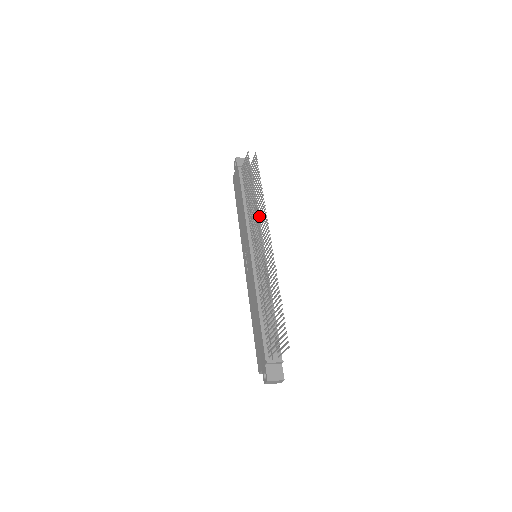
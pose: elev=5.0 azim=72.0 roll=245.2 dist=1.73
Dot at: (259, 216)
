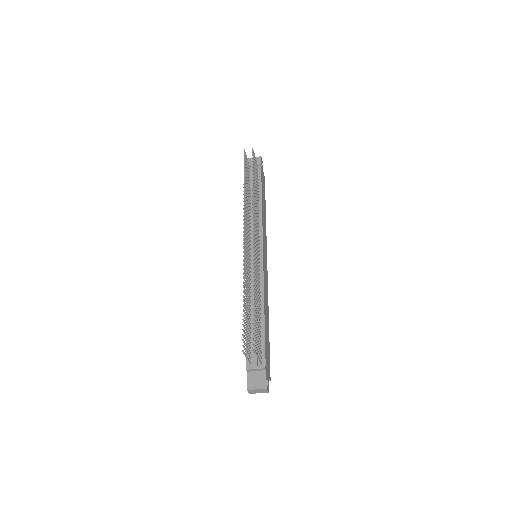
Dot at: occluded
